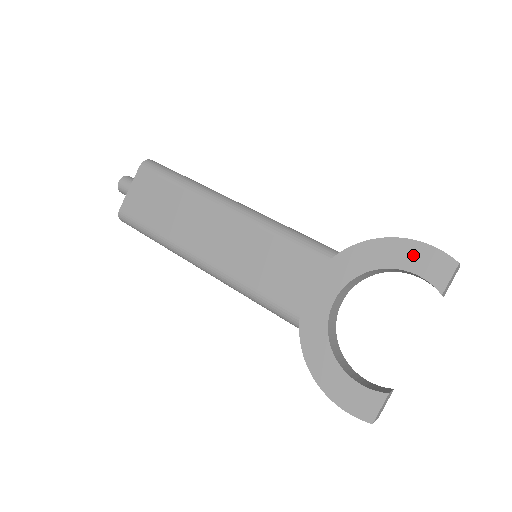
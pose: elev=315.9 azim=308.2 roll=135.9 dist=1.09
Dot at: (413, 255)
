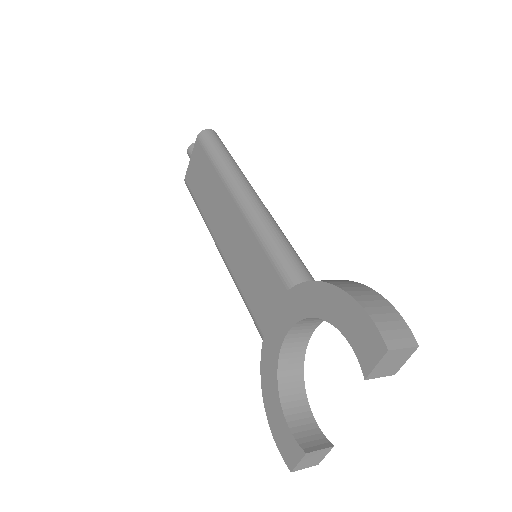
Dot at: (350, 318)
